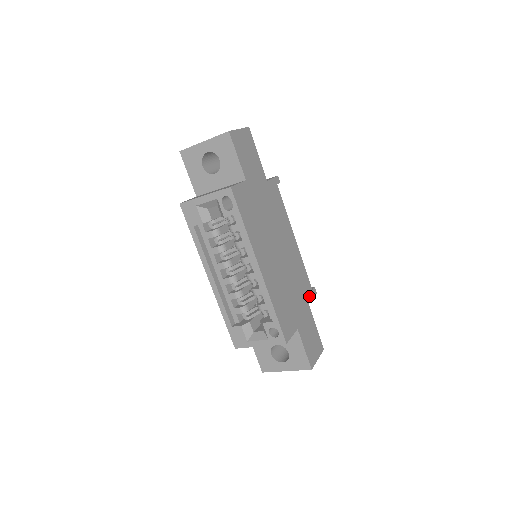
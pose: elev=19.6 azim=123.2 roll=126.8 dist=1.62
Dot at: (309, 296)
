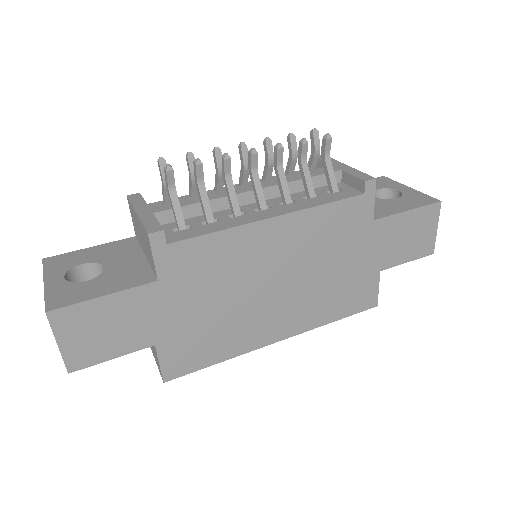
Dot at: (366, 212)
